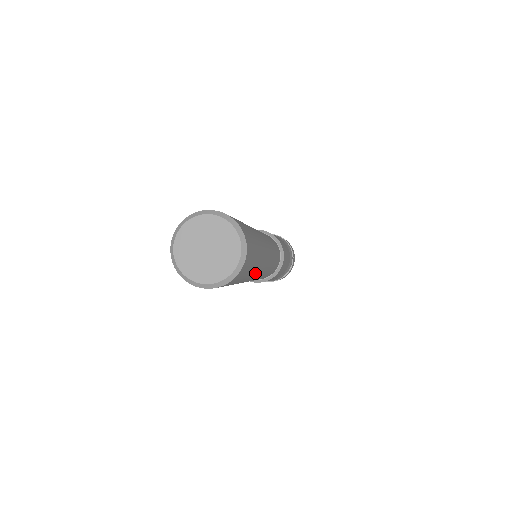
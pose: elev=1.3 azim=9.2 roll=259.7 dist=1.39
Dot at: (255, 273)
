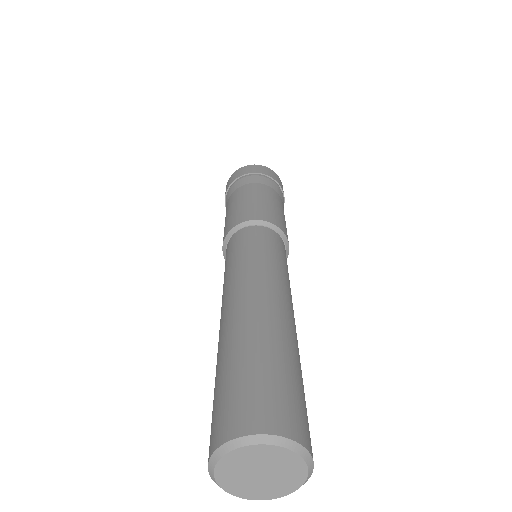
Dot at: occluded
